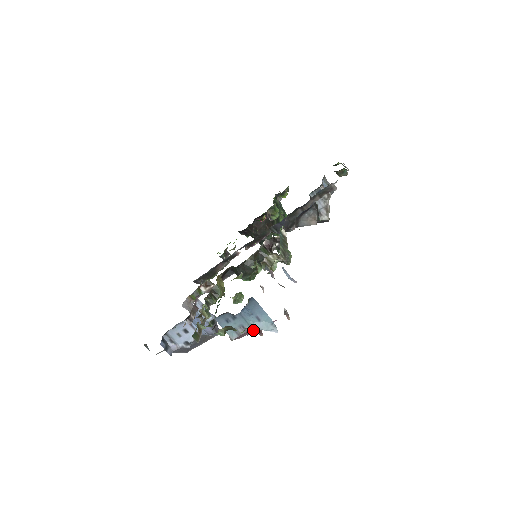
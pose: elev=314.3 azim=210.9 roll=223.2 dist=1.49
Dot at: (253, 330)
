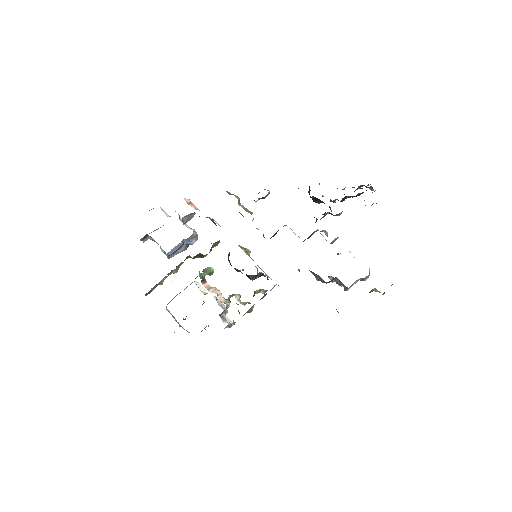
Dot at: occluded
